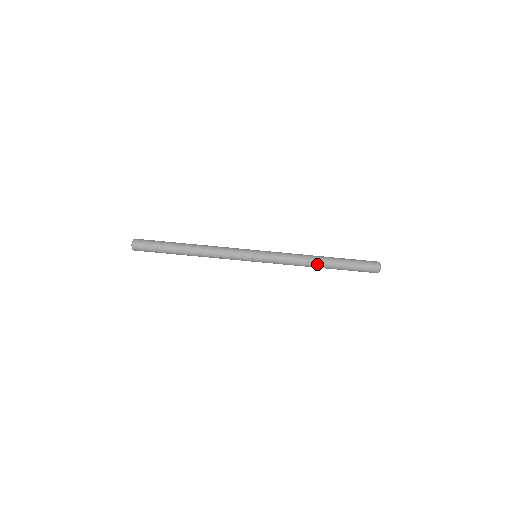
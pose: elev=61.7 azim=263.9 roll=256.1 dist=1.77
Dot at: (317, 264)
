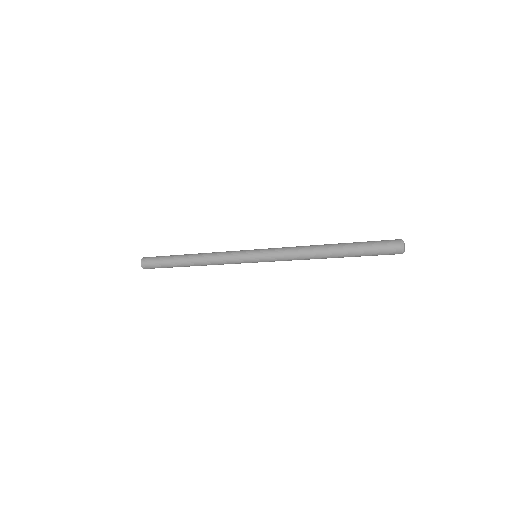
Dot at: (324, 258)
